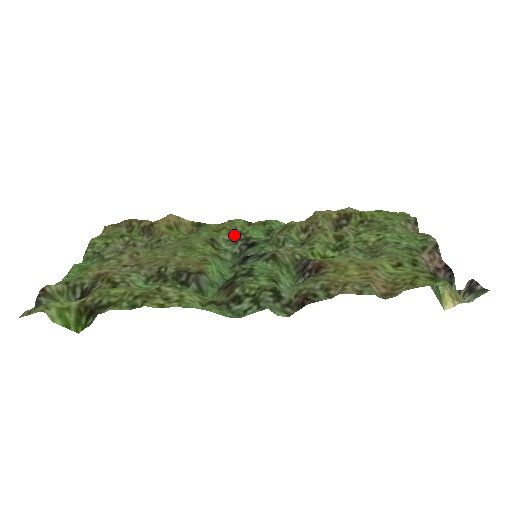
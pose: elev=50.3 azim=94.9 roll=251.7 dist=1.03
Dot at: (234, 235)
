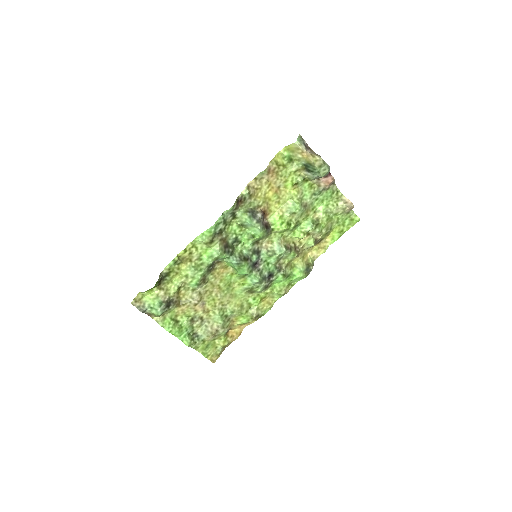
Dot at: (266, 289)
